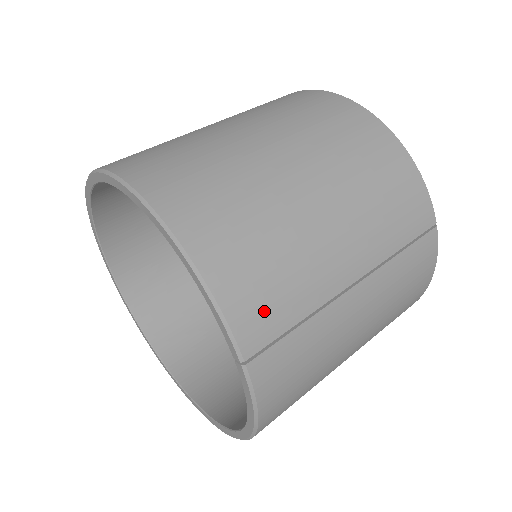
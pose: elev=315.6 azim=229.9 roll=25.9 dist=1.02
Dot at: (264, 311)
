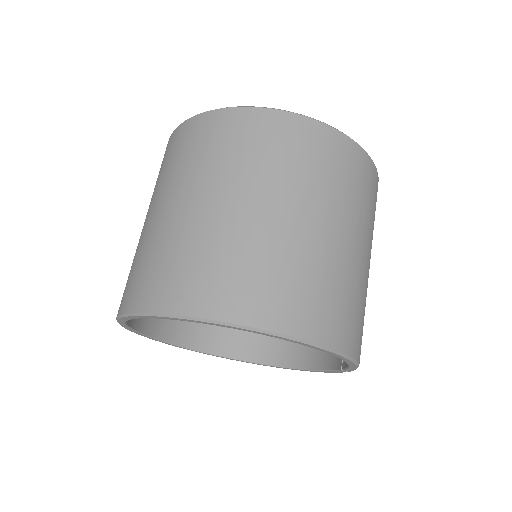
Dot at: occluded
